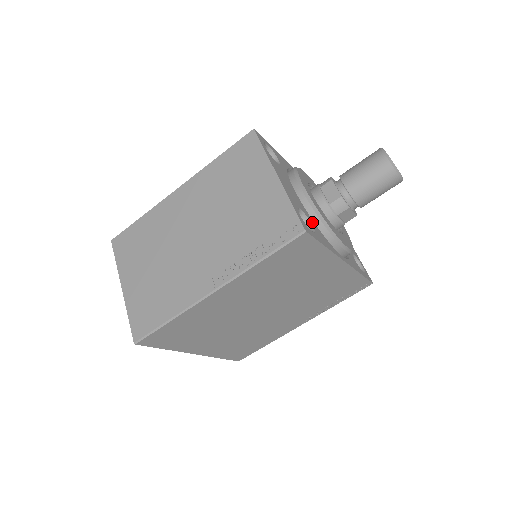
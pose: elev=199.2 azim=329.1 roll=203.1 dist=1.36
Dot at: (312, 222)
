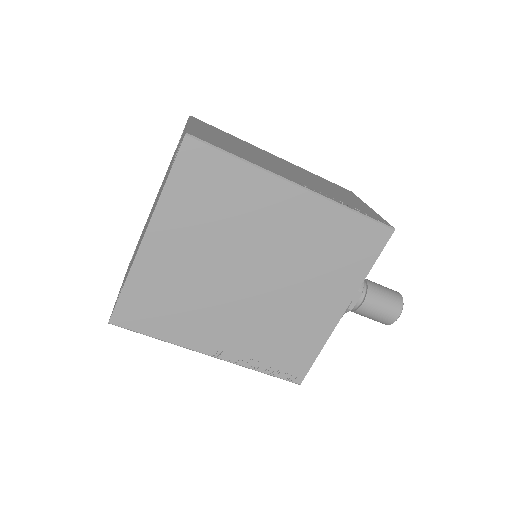
Dot at: occluded
